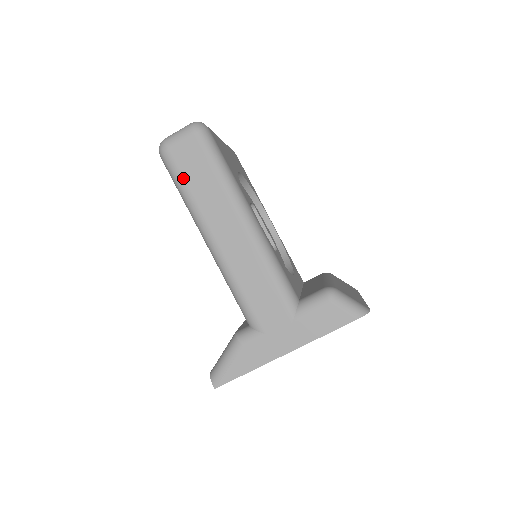
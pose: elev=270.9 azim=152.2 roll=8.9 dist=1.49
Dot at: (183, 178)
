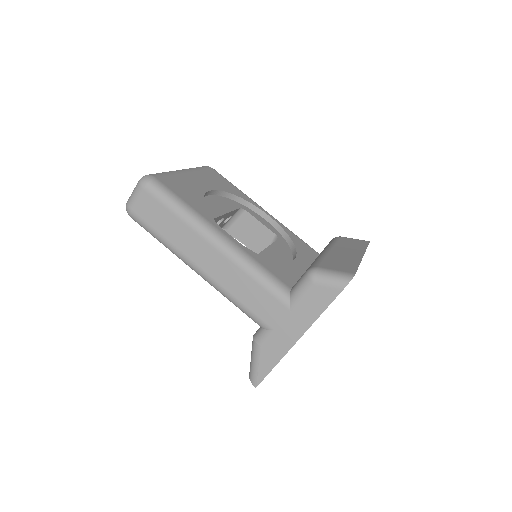
Dot at: (153, 229)
